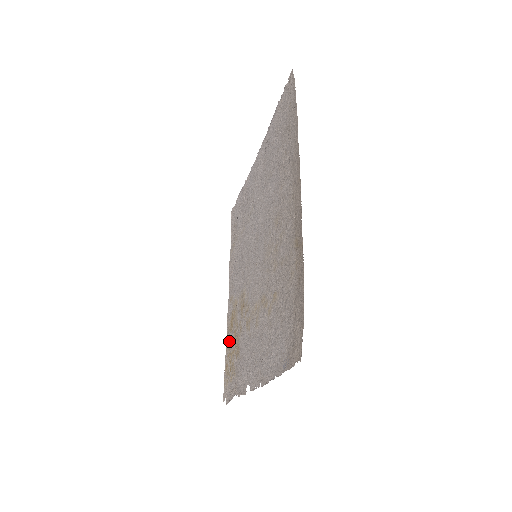
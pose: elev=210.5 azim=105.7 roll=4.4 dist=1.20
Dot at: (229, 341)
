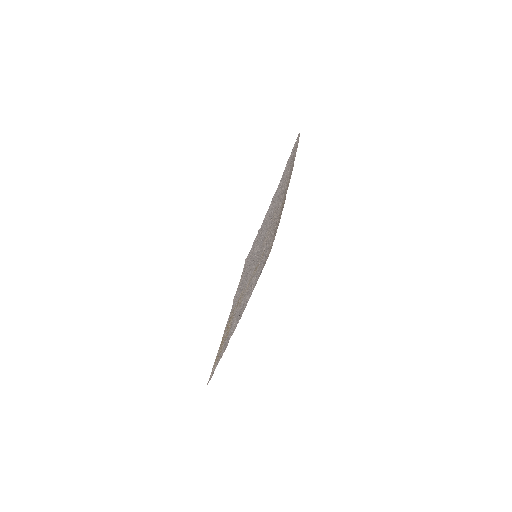
Dot at: occluded
